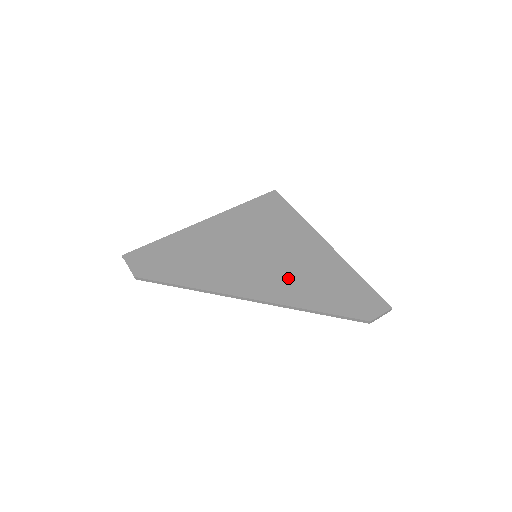
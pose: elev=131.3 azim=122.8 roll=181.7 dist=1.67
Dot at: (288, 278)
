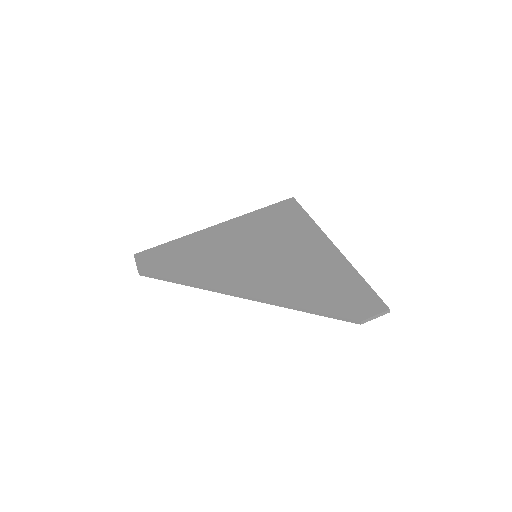
Dot at: (282, 276)
